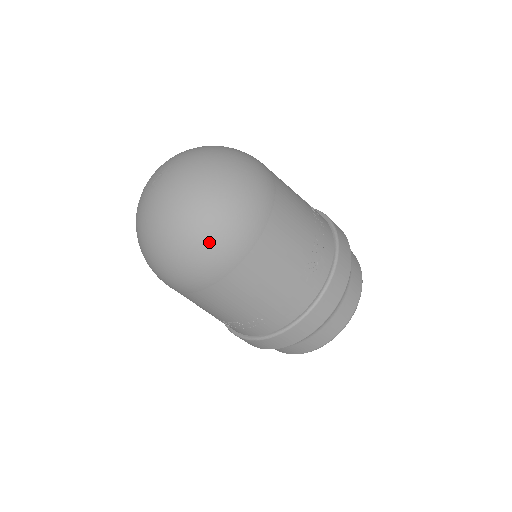
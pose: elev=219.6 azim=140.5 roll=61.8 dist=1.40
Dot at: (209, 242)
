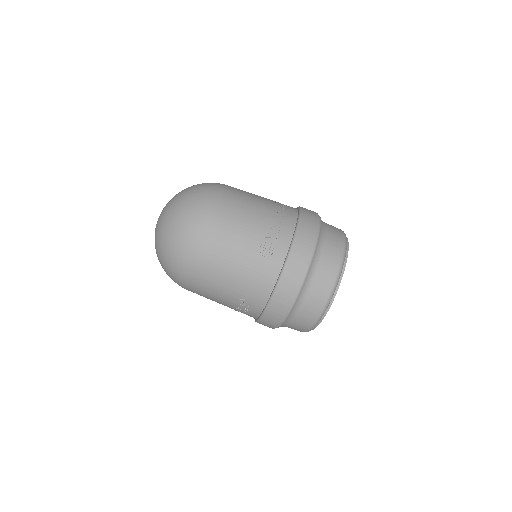
Dot at: (177, 248)
